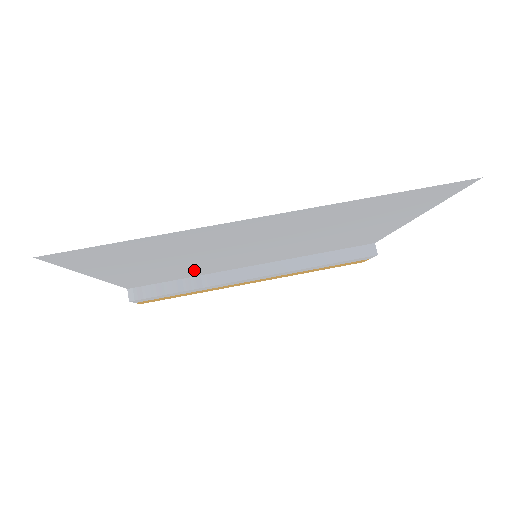
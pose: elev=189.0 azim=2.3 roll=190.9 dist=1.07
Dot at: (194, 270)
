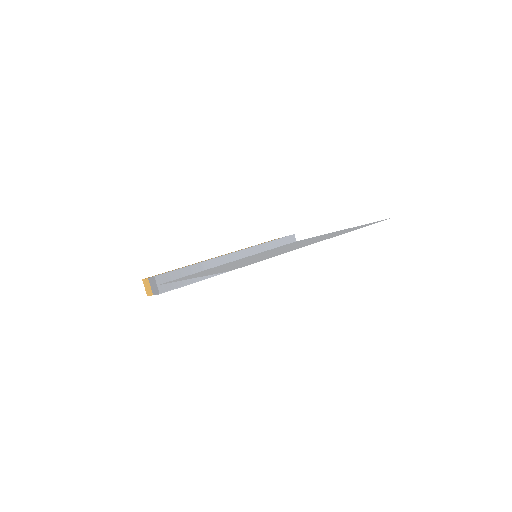
Dot at: occluded
